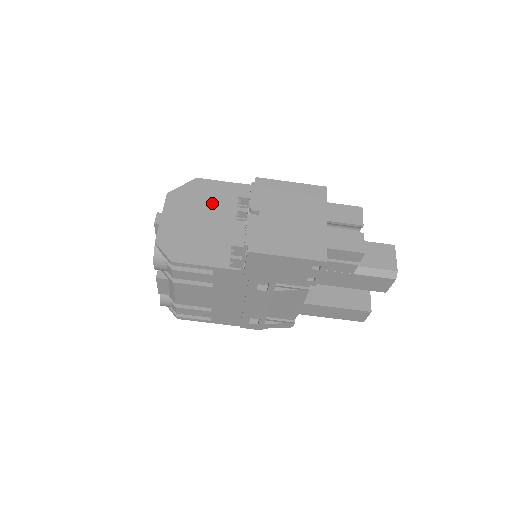
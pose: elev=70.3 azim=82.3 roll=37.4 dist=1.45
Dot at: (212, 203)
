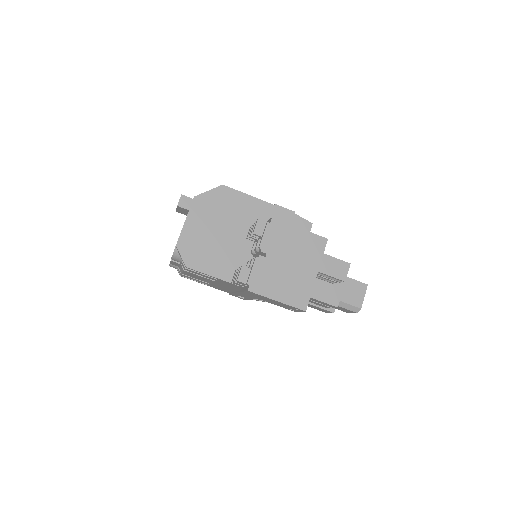
Dot at: (231, 215)
